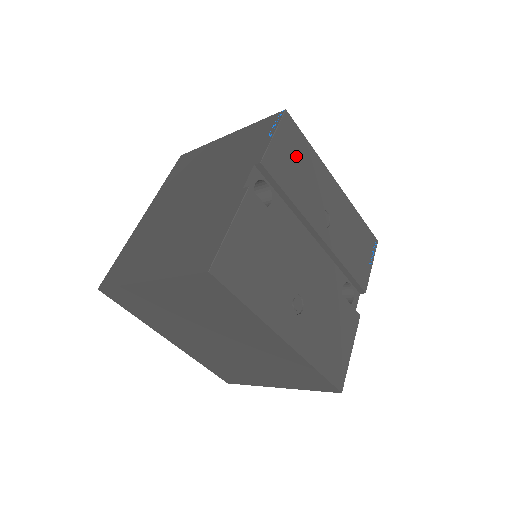
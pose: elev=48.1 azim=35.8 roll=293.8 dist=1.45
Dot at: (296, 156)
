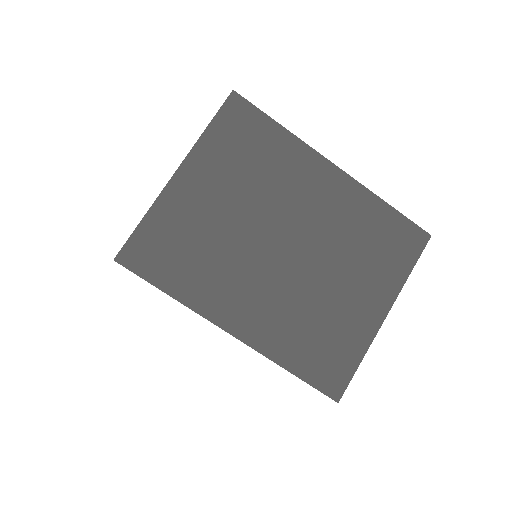
Dot at: occluded
